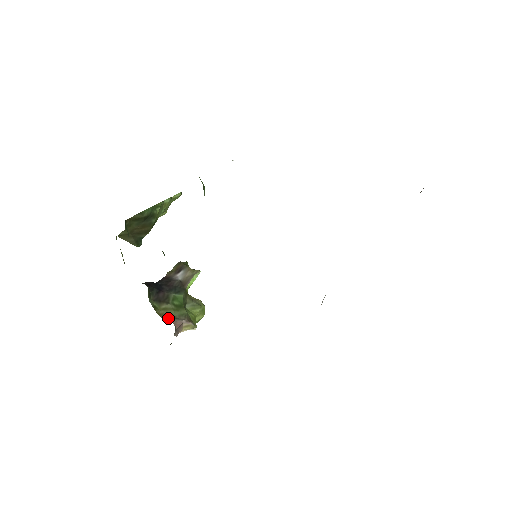
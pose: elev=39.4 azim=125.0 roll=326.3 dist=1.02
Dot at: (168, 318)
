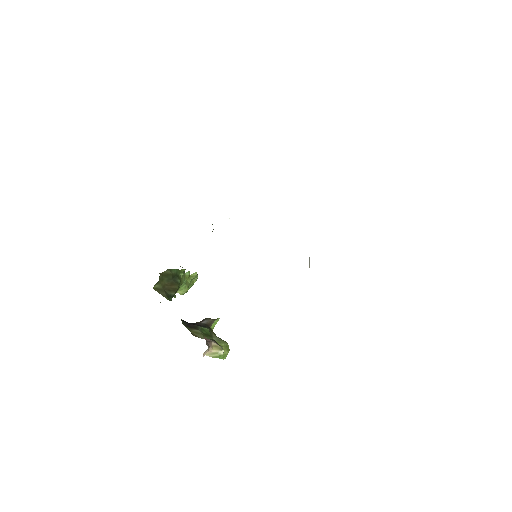
Dot at: (199, 337)
